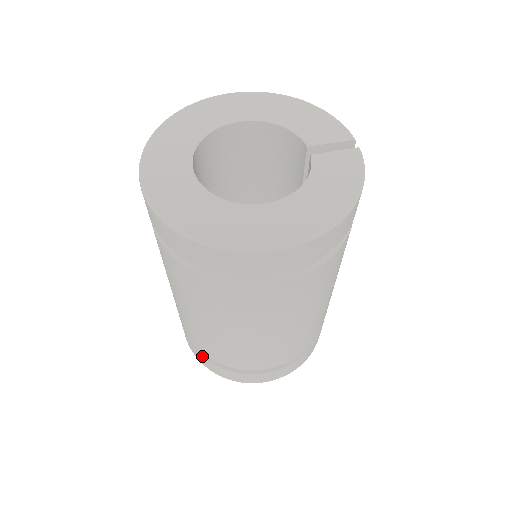
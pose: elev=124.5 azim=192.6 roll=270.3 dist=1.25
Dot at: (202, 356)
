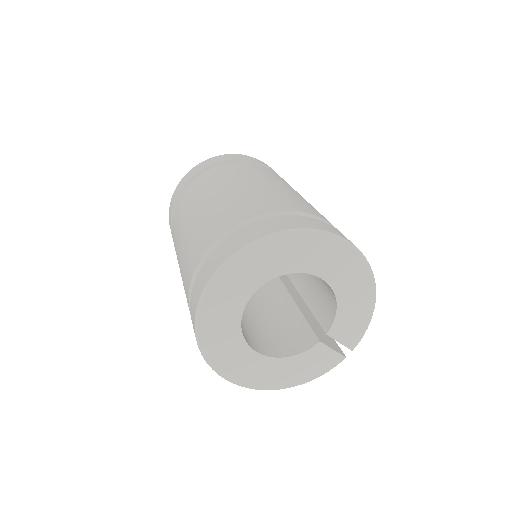
Dot at: (171, 225)
